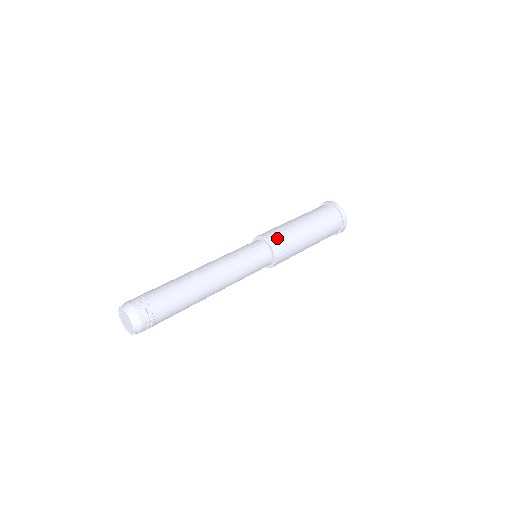
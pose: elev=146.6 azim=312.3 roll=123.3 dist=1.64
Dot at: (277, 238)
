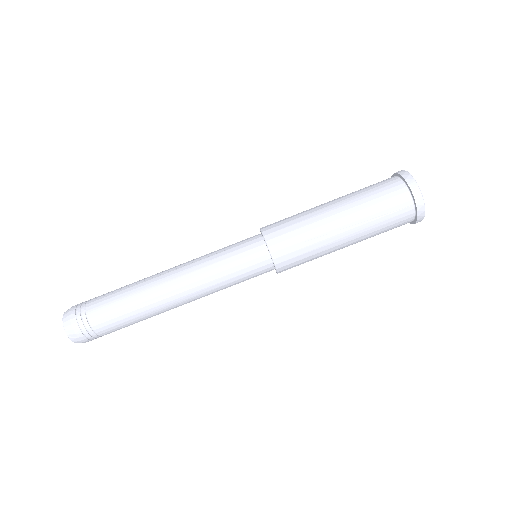
Dot at: (290, 259)
